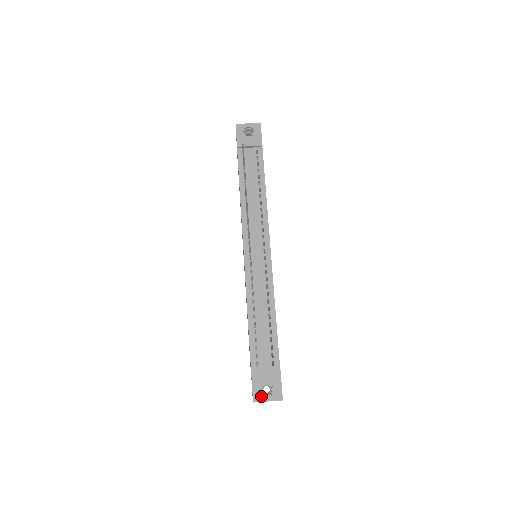
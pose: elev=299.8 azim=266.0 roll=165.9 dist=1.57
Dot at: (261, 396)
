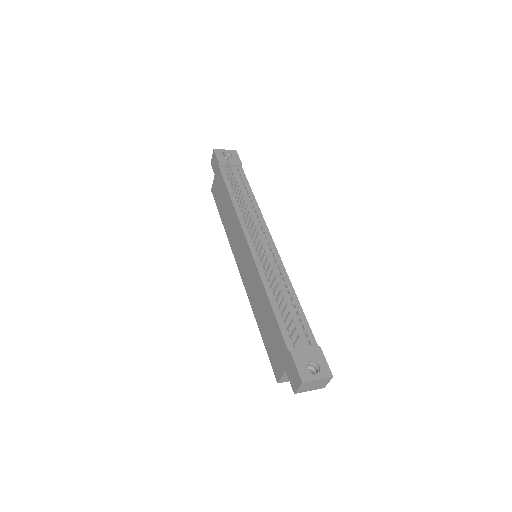
Dot at: (309, 375)
